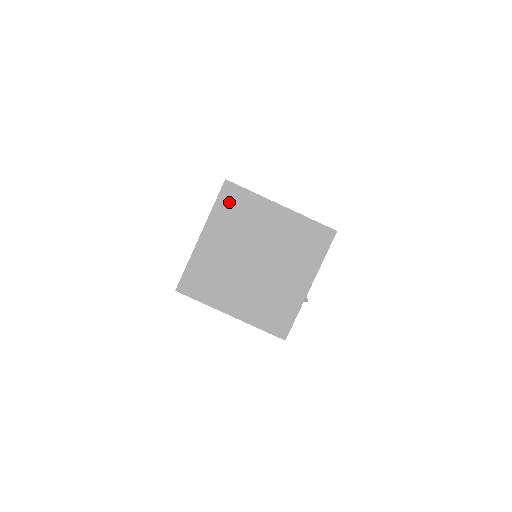
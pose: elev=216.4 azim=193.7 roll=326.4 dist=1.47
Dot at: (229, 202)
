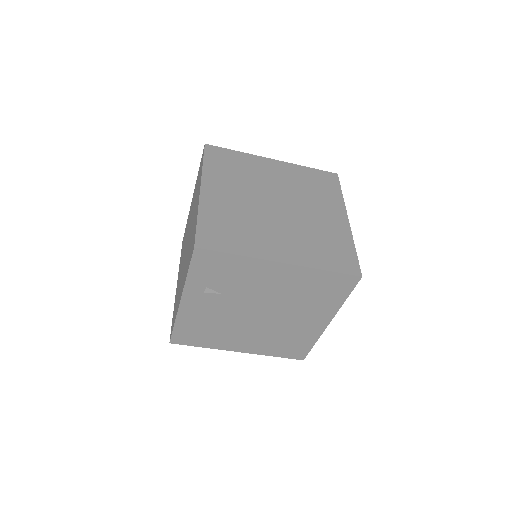
Dot at: (219, 160)
